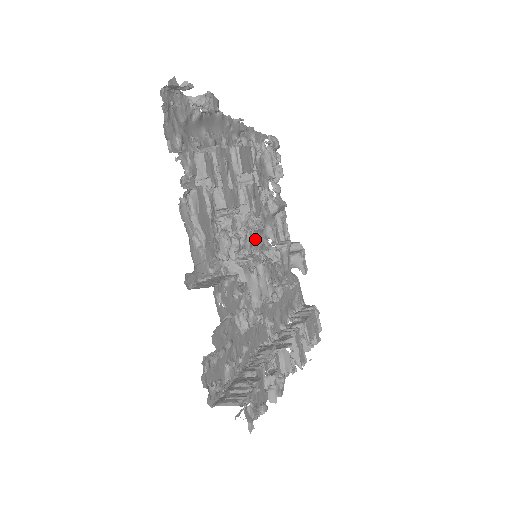
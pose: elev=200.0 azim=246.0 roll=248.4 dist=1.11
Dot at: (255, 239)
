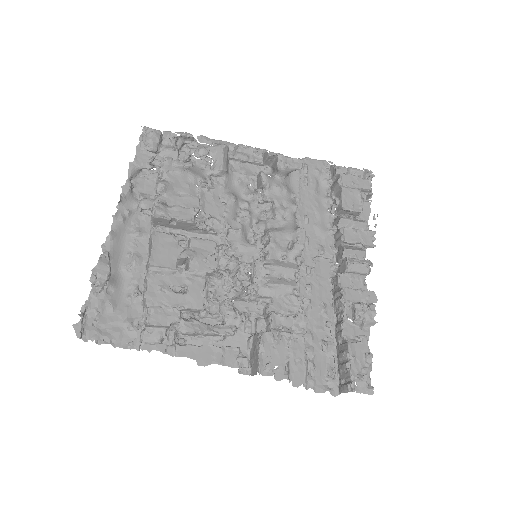
Dot at: (241, 231)
